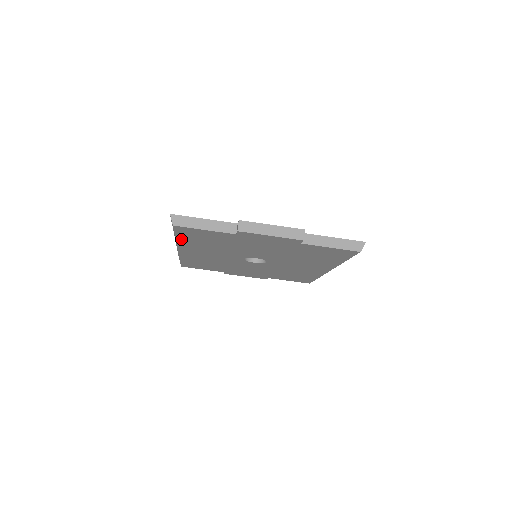
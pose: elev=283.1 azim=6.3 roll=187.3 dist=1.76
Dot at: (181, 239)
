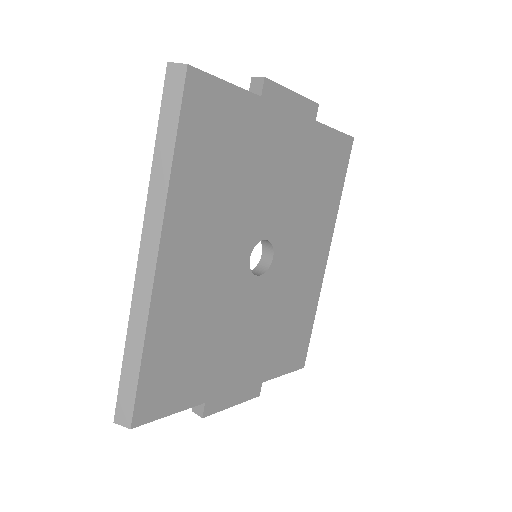
Dot at: (180, 163)
